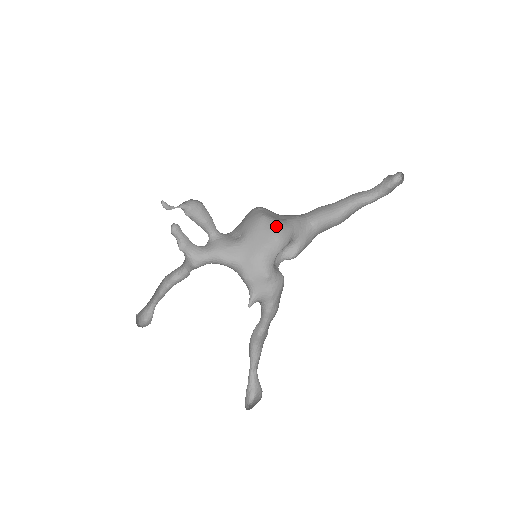
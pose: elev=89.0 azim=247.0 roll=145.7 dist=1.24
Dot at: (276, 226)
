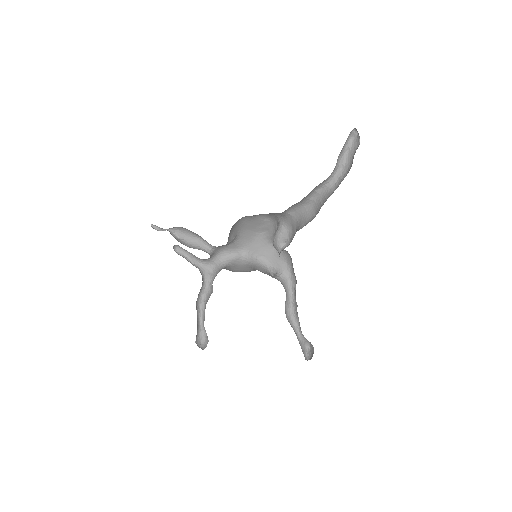
Dot at: (259, 214)
